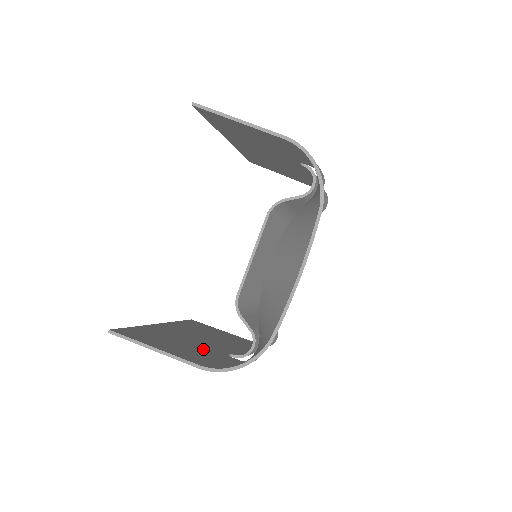
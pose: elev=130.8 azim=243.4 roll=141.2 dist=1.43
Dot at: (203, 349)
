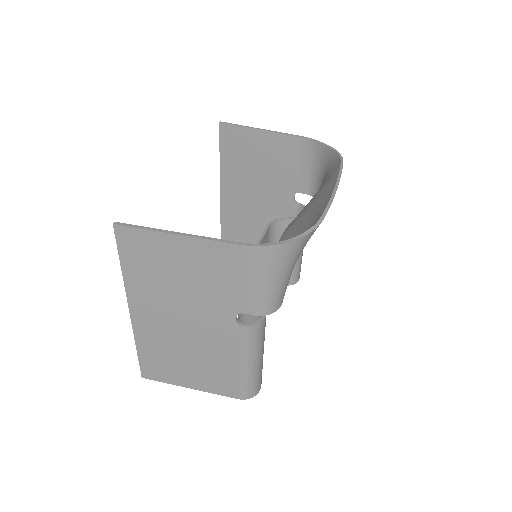
Dot at: (211, 294)
